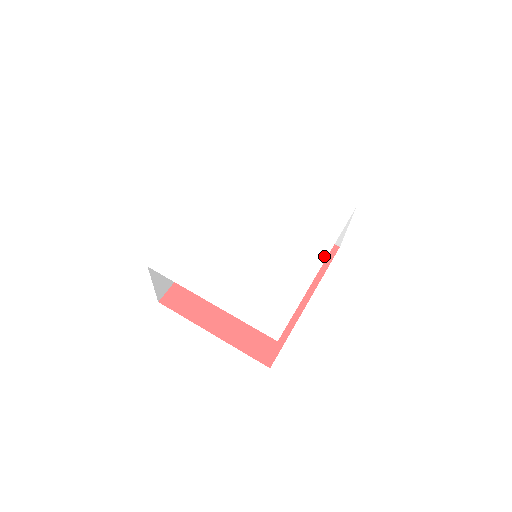
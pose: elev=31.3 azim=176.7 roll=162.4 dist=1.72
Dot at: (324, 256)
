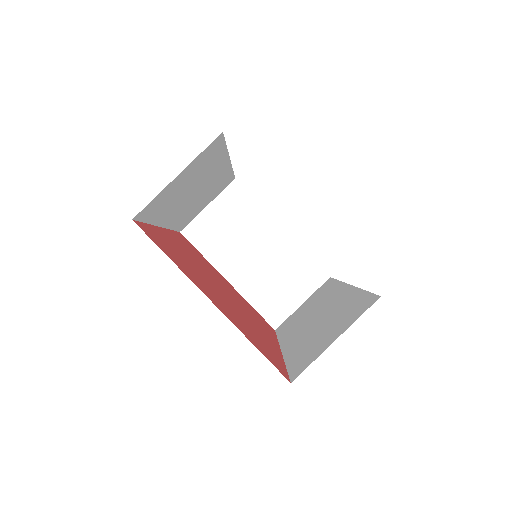
Dot at: occluded
